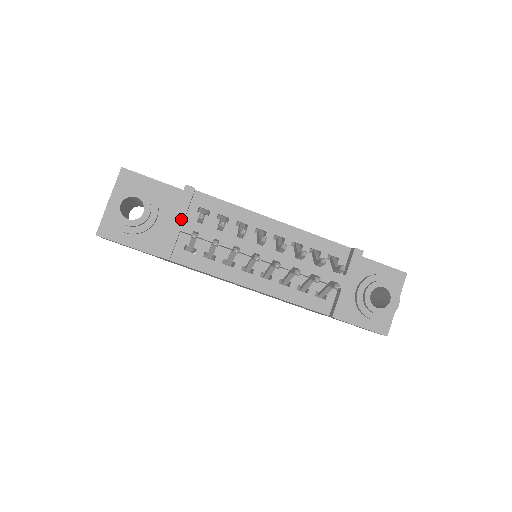
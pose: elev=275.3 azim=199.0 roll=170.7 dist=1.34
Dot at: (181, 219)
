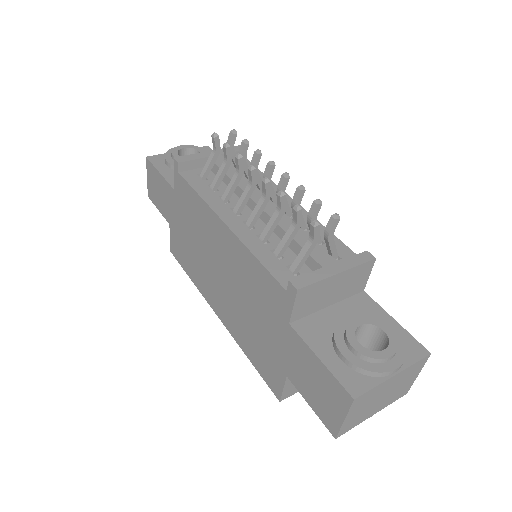
Dot at: occluded
